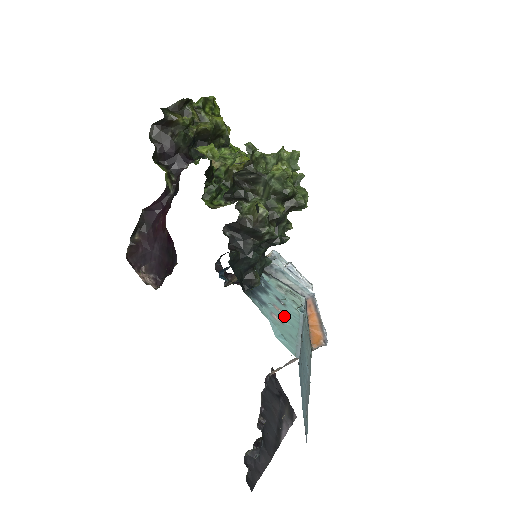
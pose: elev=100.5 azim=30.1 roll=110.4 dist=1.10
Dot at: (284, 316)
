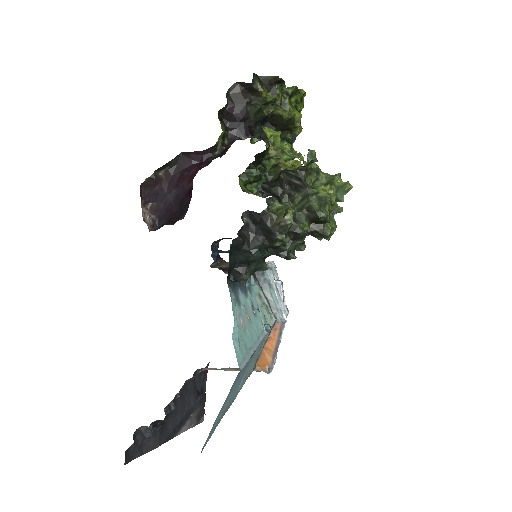
Dot at: (249, 324)
